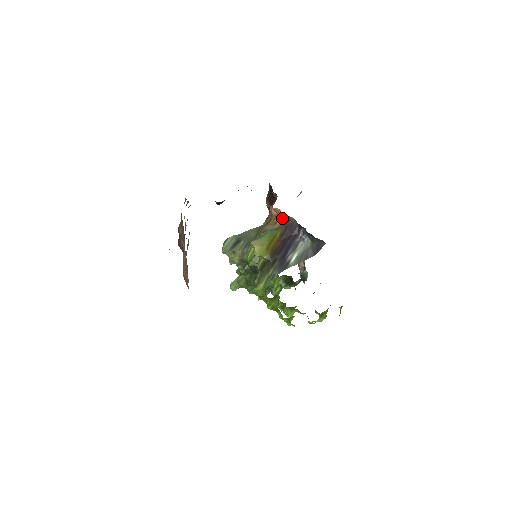
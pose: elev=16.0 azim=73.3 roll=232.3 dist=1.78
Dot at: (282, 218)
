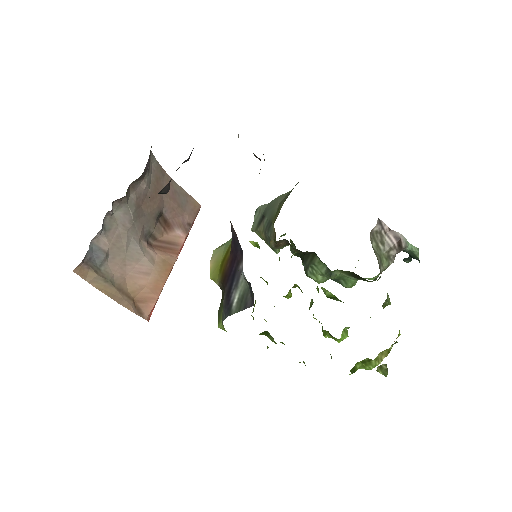
Dot at: occluded
